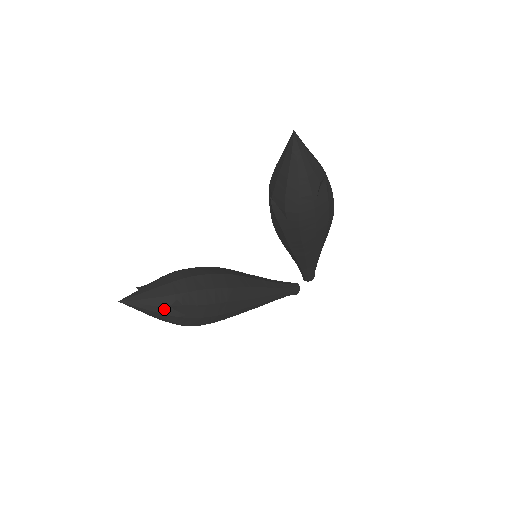
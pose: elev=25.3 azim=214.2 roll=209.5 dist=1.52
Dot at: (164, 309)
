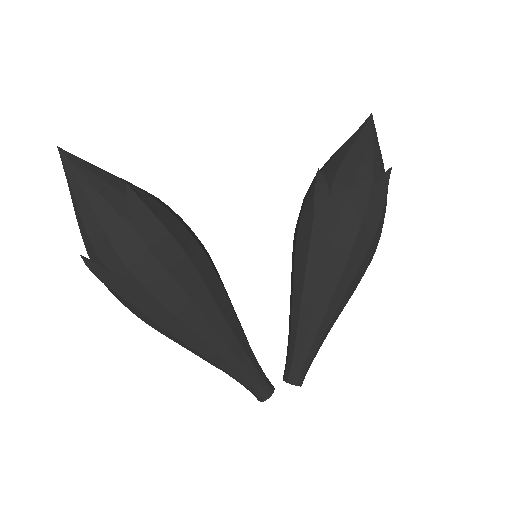
Dot at: (110, 191)
